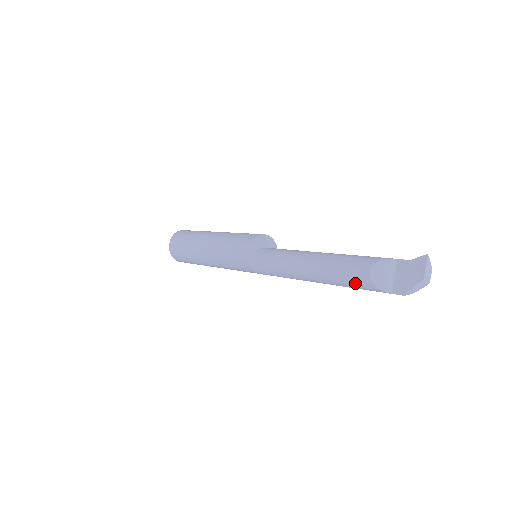
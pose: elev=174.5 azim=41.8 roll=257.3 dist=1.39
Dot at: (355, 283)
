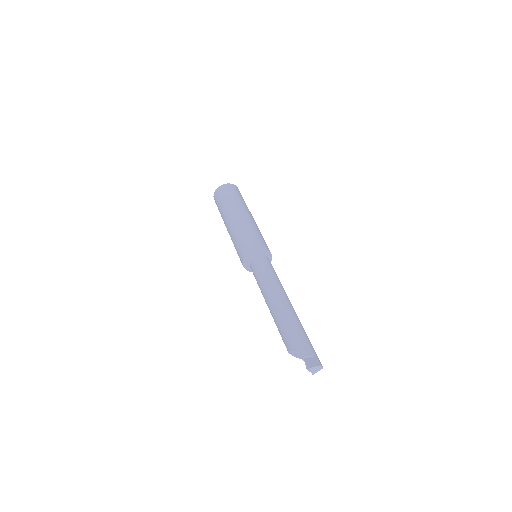
Dot at: occluded
